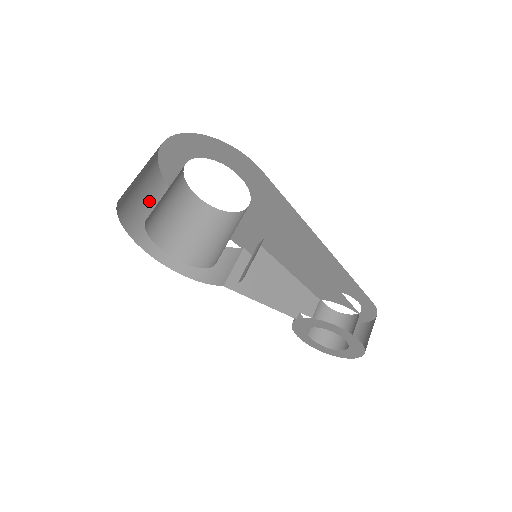
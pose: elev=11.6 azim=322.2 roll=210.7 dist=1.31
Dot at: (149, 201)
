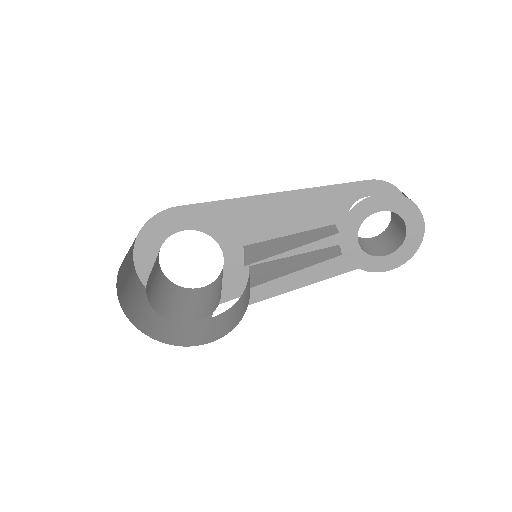
Dot at: (175, 322)
